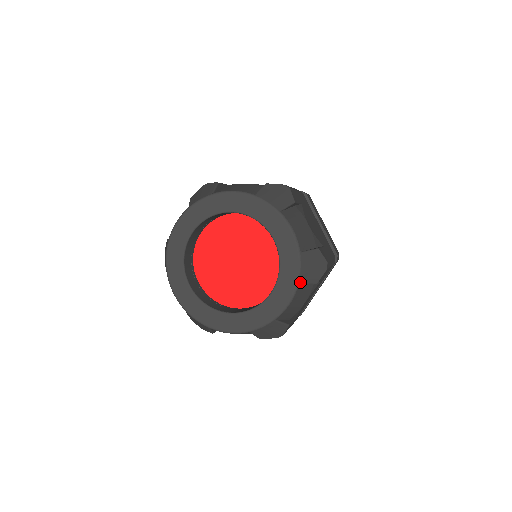
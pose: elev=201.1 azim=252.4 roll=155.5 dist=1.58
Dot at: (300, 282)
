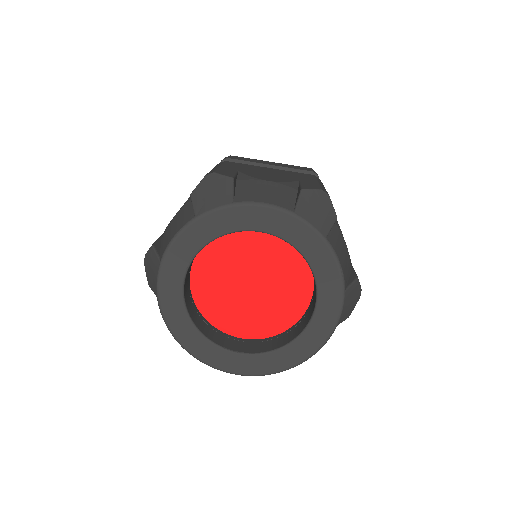
Dot at: (338, 324)
